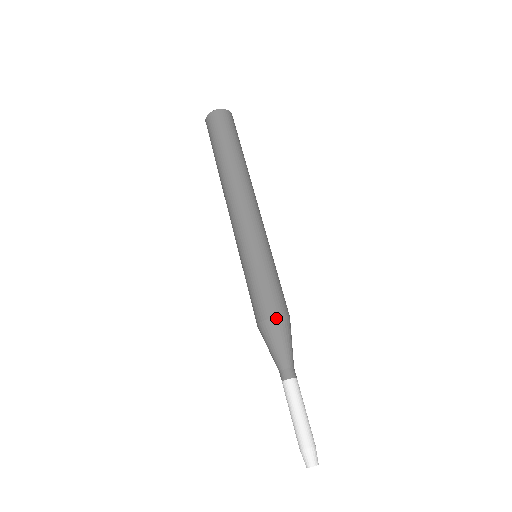
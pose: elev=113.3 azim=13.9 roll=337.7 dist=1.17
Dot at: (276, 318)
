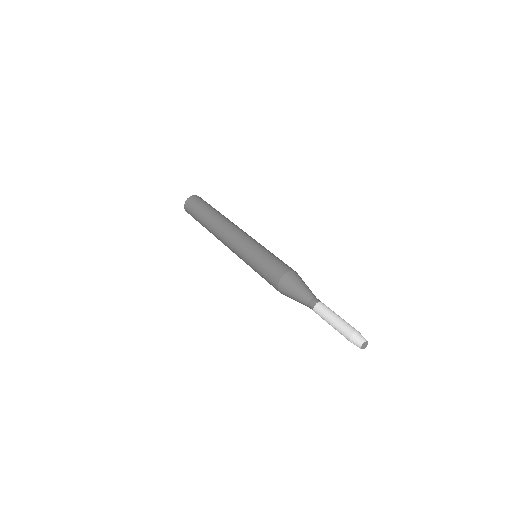
Dot at: (296, 272)
